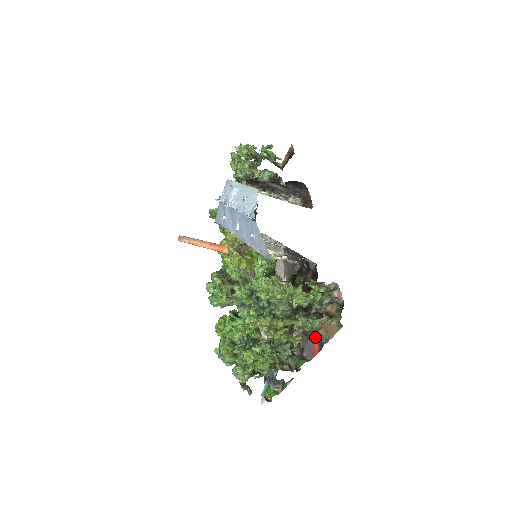
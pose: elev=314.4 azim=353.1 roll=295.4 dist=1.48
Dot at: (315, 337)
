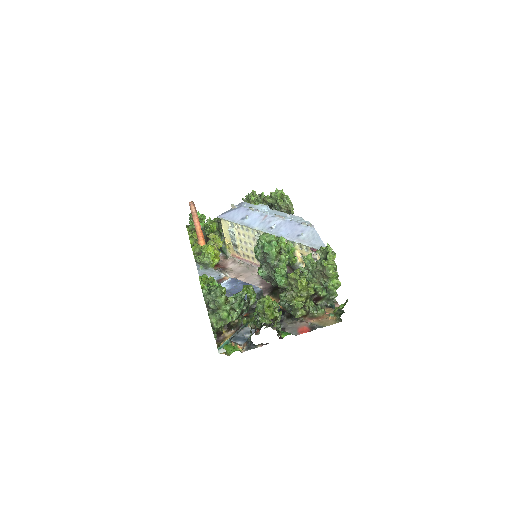
Dot at: (304, 323)
